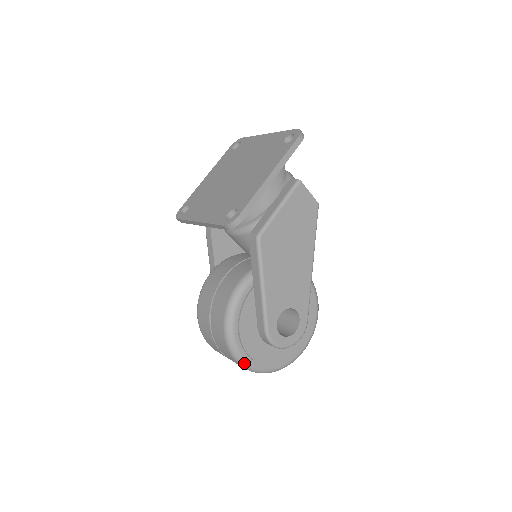
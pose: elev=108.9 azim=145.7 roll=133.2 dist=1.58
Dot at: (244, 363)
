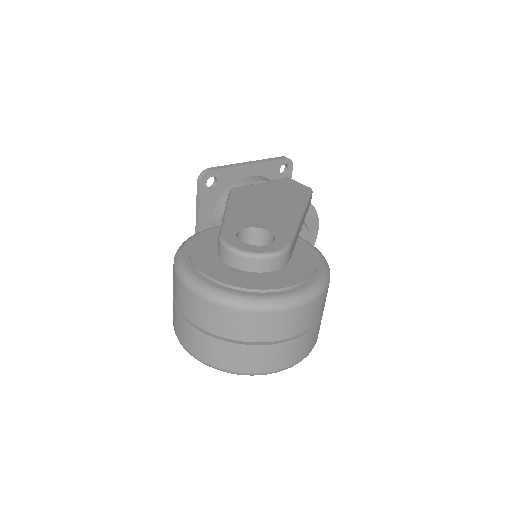
Dot at: (188, 276)
